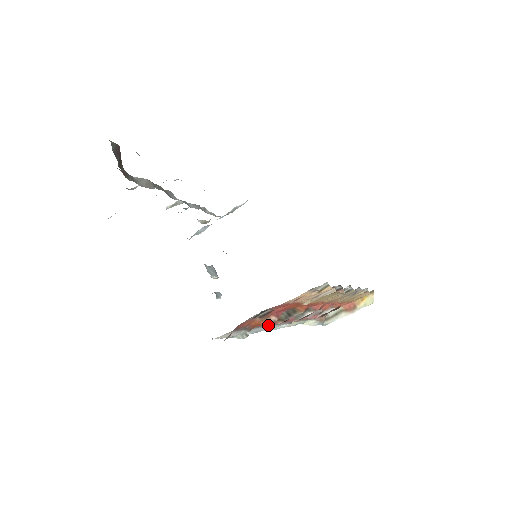
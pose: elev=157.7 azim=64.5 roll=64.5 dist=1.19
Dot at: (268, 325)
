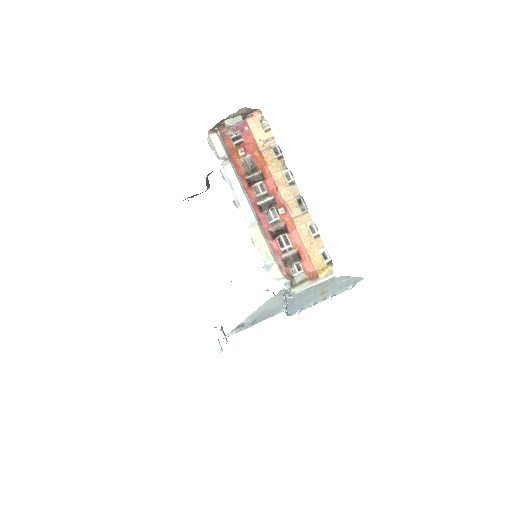
Dot at: (240, 183)
